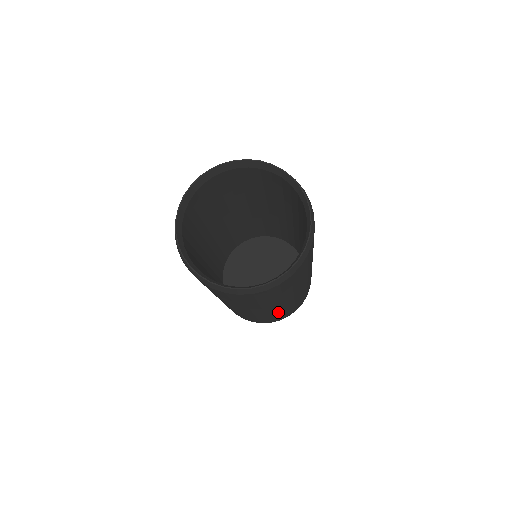
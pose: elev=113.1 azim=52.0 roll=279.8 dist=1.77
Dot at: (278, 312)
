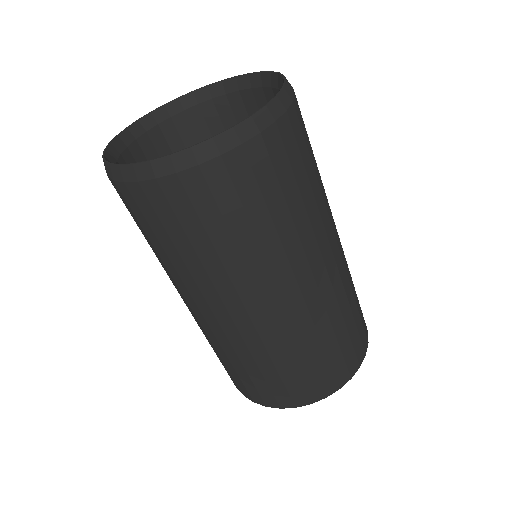
Dot at: (303, 336)
